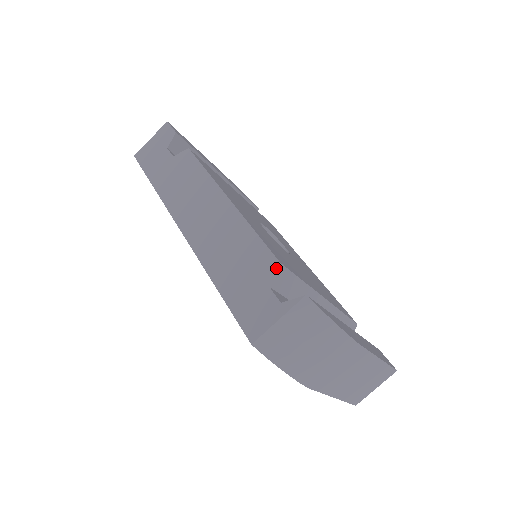
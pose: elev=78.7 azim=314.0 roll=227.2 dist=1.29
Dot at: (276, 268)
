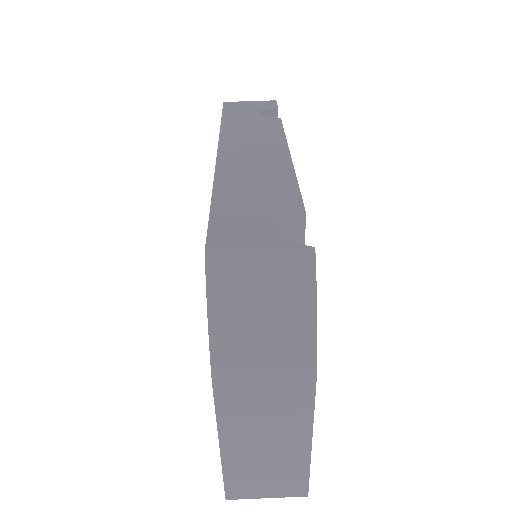
Dot at: (297, 214)
